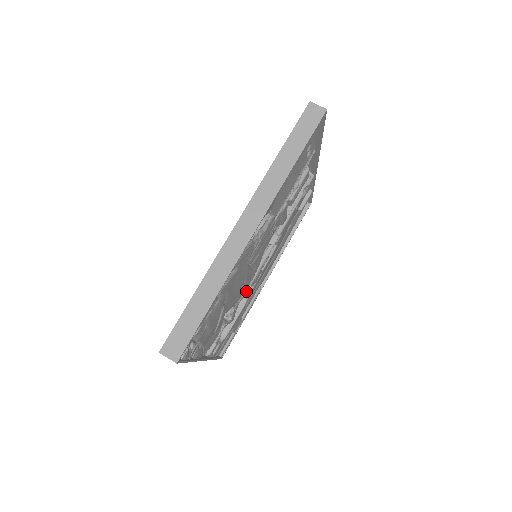
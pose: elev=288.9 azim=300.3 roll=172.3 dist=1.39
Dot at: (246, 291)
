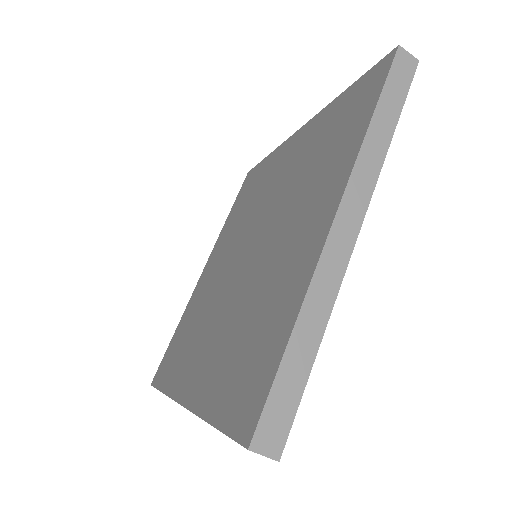
Dot at: occluded
